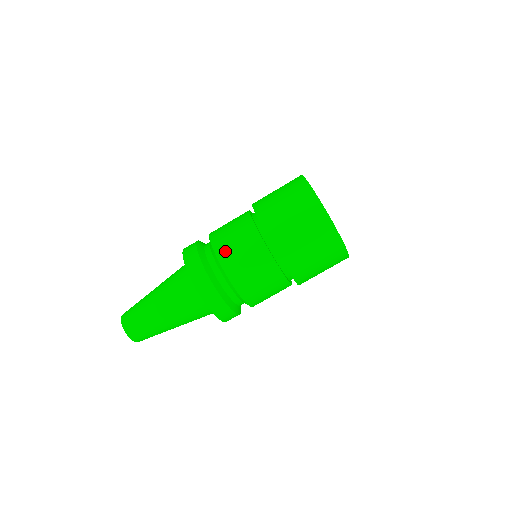
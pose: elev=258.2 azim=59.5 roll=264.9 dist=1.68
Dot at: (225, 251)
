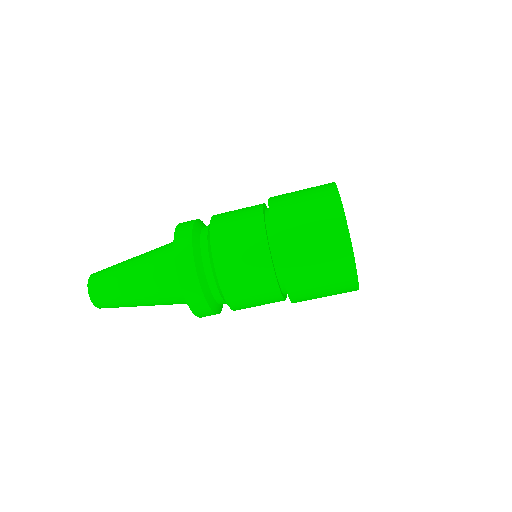
Dot at: (222, 246)
